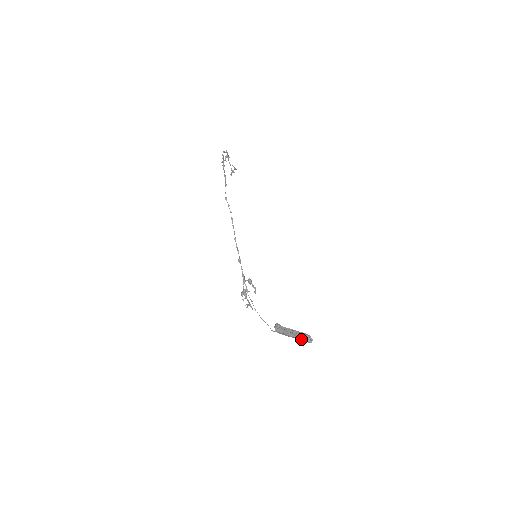
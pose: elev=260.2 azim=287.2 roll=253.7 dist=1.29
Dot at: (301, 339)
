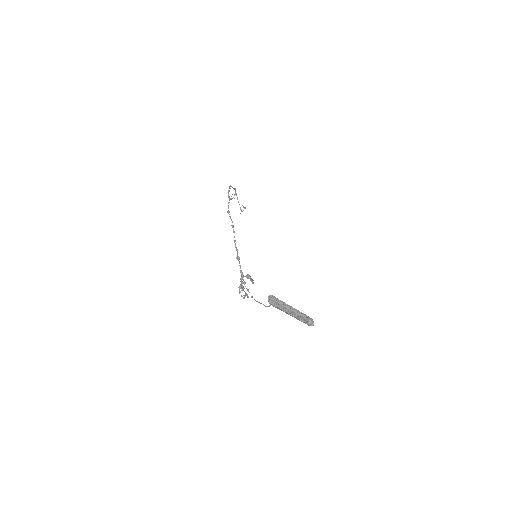
Dot at: (301, 321)
